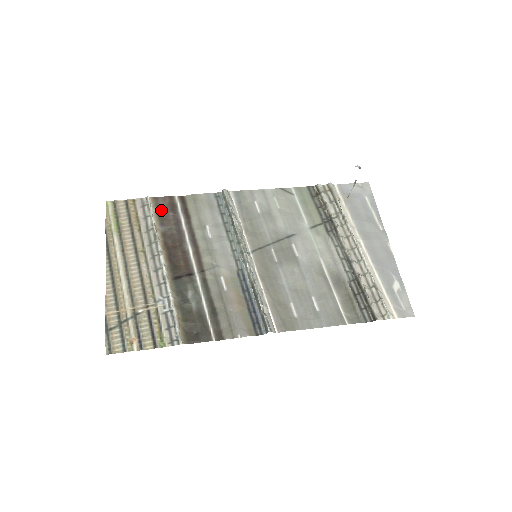
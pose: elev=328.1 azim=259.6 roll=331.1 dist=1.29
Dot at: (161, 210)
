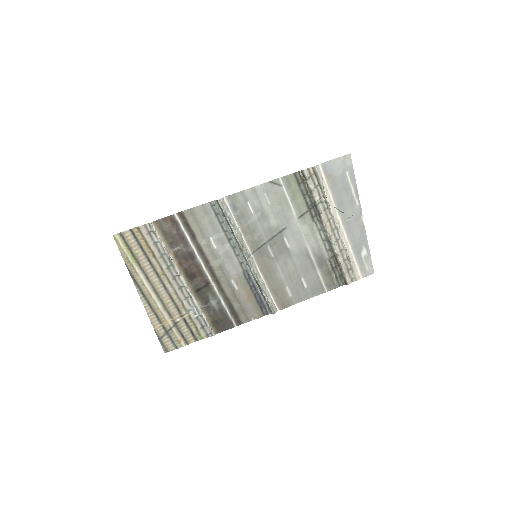
Dot at: (166, 232)
